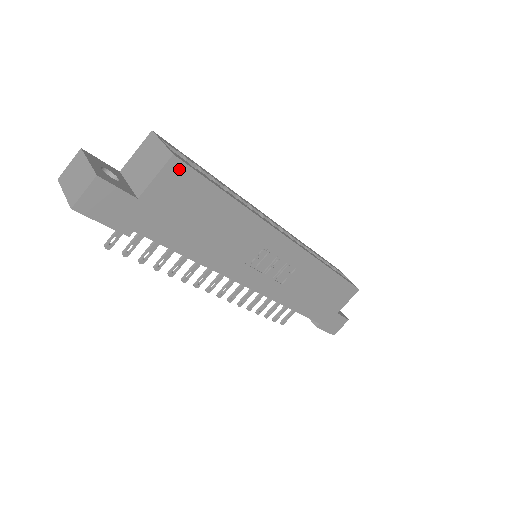
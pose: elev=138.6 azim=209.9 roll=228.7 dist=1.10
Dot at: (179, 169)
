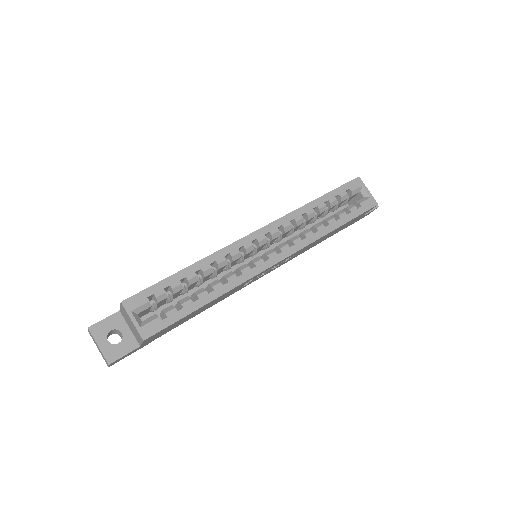
Dot at: (153, 335)
